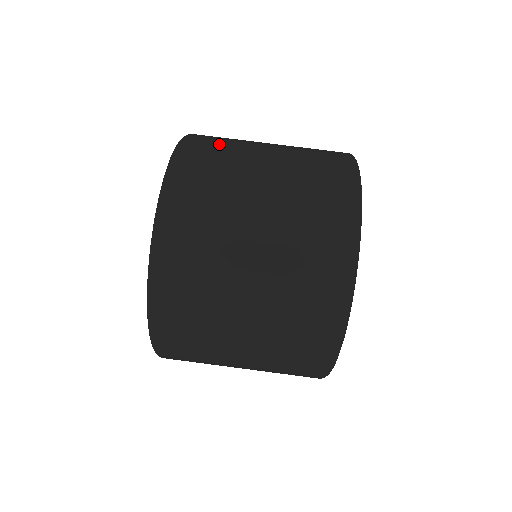
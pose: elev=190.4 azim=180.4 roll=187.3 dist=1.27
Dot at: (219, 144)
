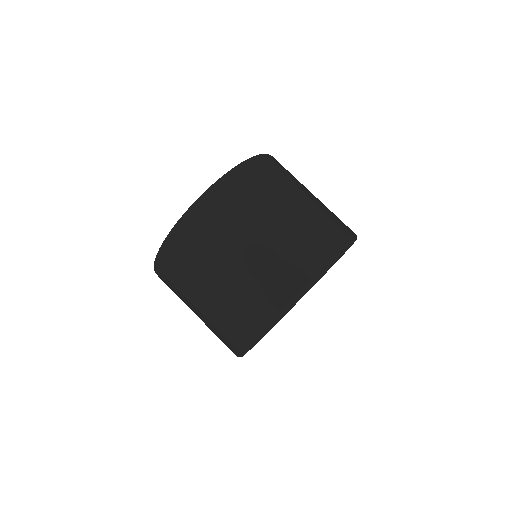
Dot at: (242, 199)
